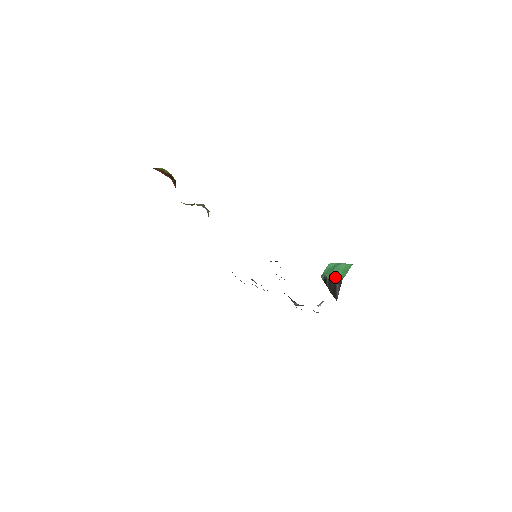
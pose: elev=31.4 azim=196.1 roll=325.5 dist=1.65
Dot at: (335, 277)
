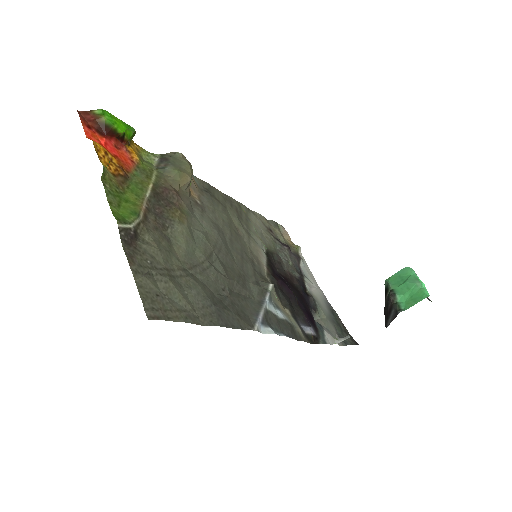
Dot at: (395, 300)
